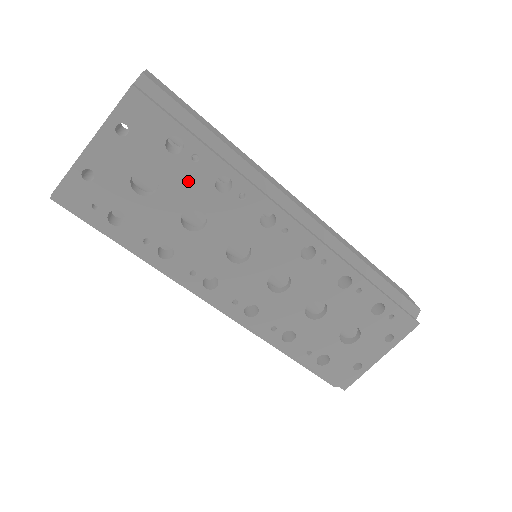
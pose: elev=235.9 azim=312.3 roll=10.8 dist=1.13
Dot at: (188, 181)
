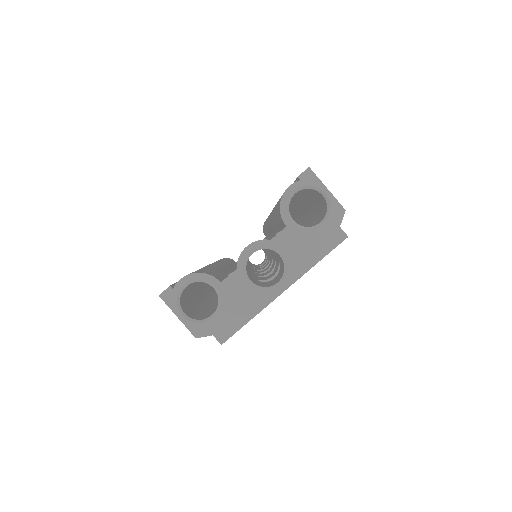
Dot at: occluded
